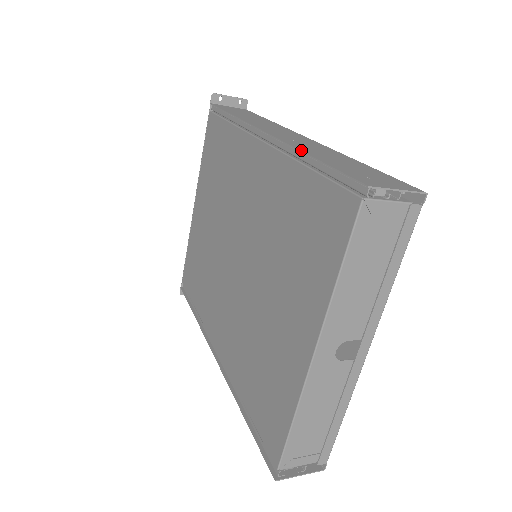
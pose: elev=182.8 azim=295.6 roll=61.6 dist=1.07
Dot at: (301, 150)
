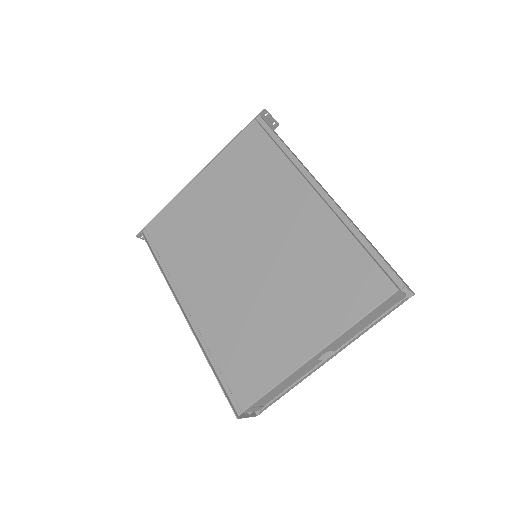
Dot at: occluded
